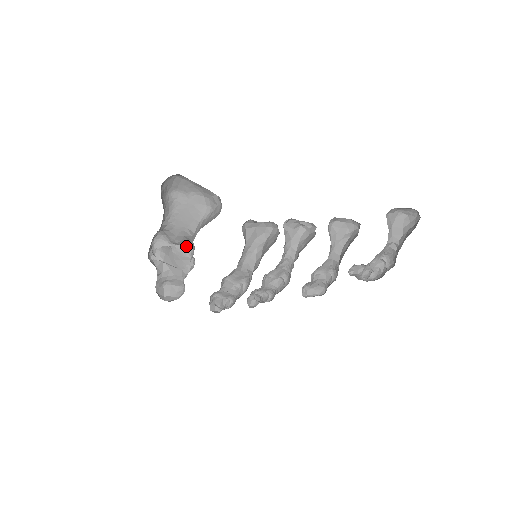
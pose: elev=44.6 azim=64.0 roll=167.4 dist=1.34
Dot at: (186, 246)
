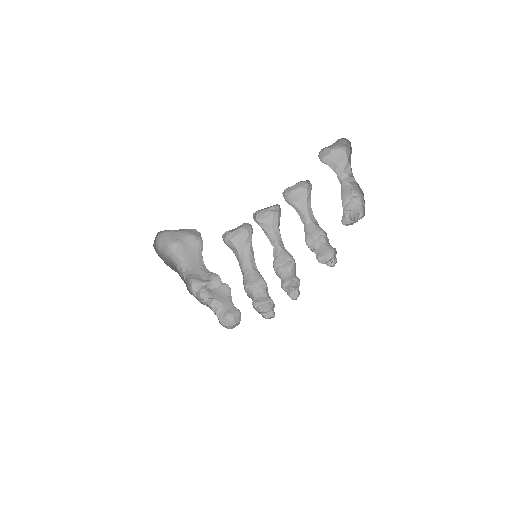
Dot at: (215, 279)
